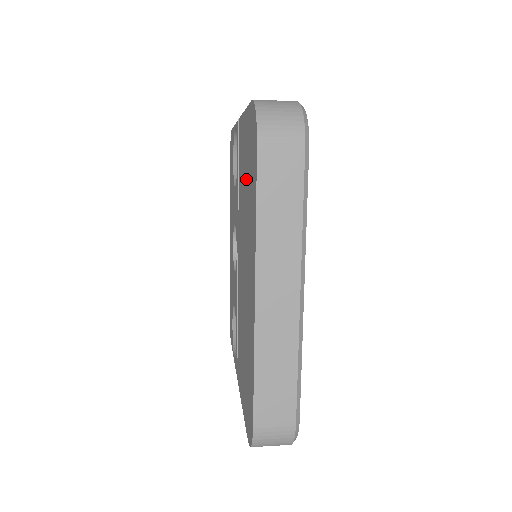
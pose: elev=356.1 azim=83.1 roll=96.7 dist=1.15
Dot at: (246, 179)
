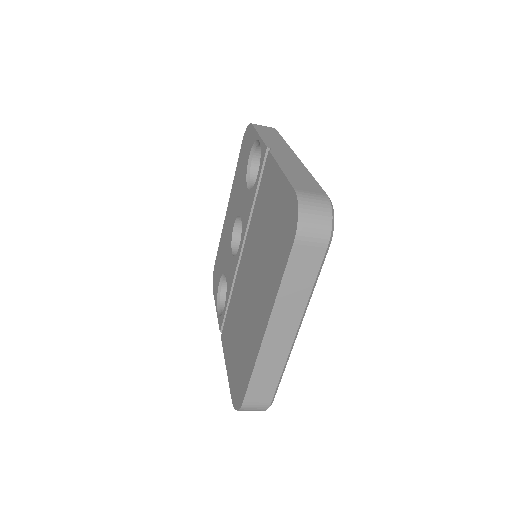
Dot at: (270, 228)
